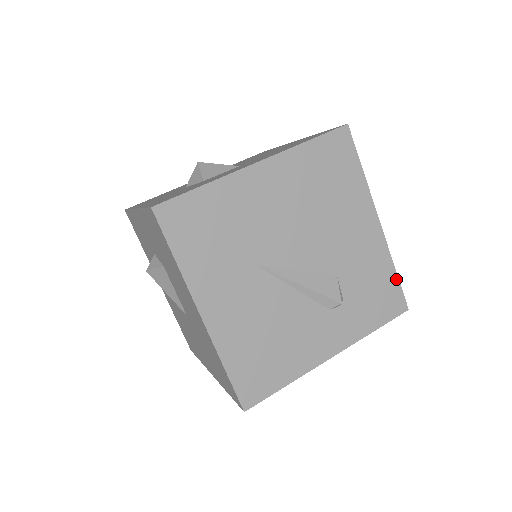
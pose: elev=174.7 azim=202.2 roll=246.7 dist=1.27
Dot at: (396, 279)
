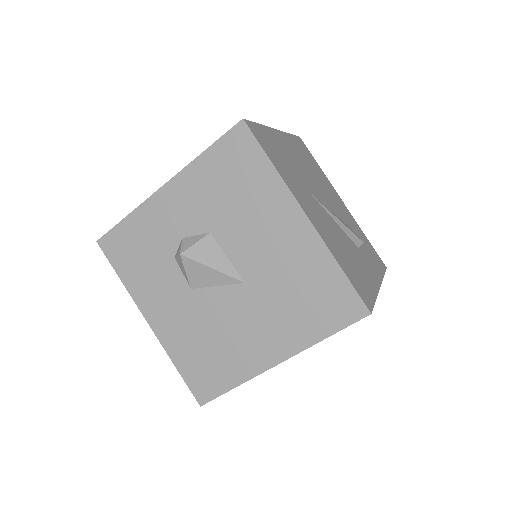
Dot at: (370, 243)
